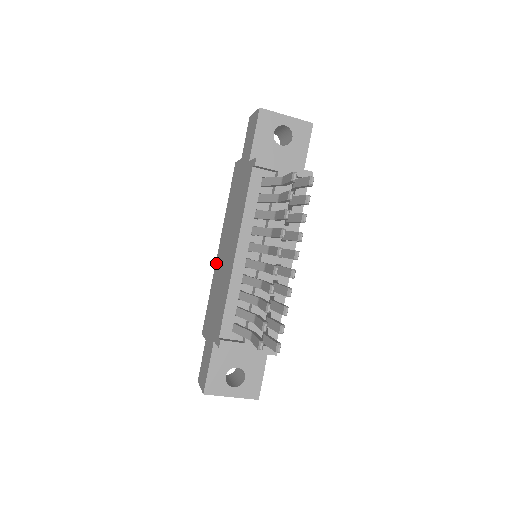
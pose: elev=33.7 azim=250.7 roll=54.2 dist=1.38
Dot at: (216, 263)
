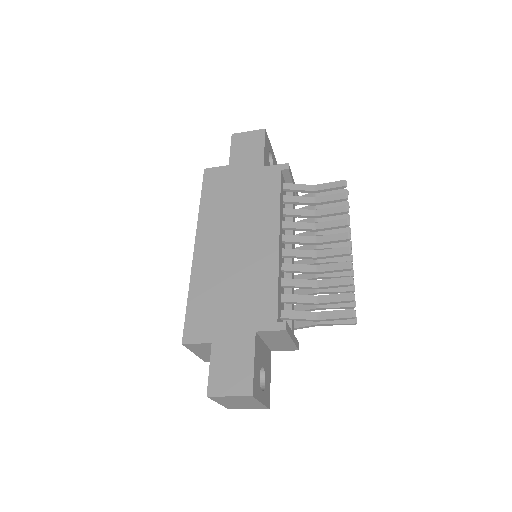
Dot at: (197, 261)
